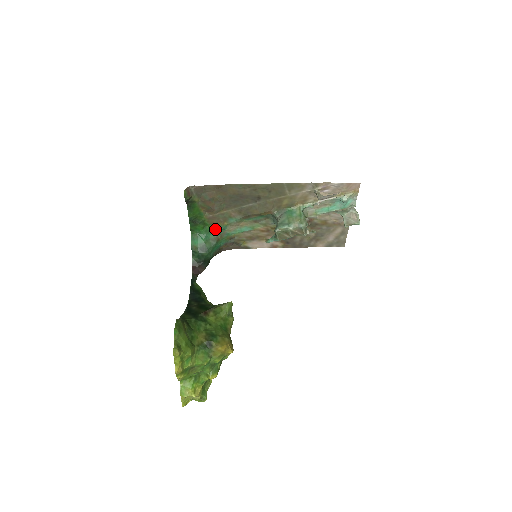
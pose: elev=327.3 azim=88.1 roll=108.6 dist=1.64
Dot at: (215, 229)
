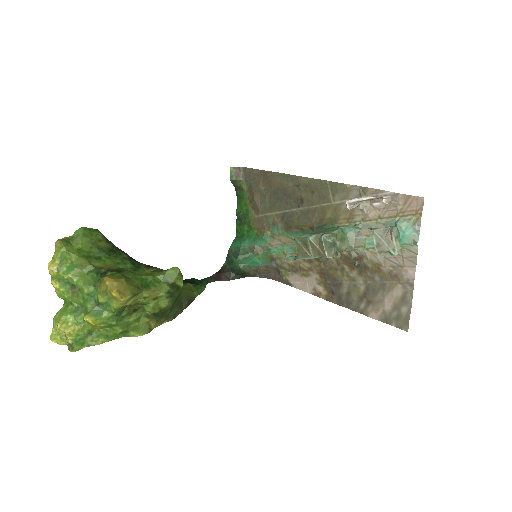
Dot at: (257, 237)
